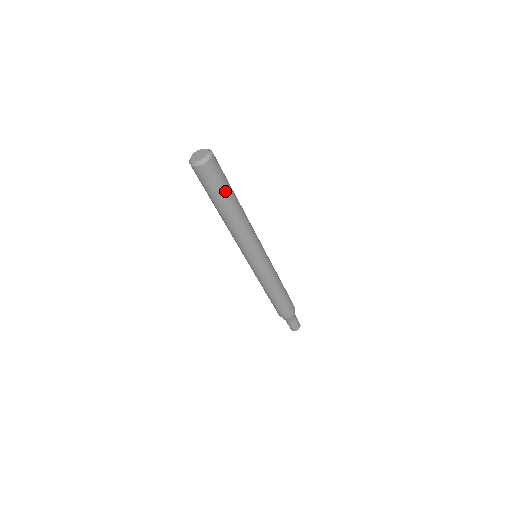
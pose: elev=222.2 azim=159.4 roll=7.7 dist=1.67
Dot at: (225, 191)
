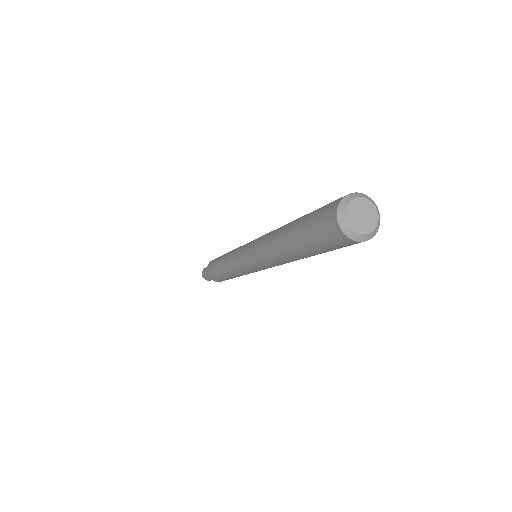
Dot at: occluded
